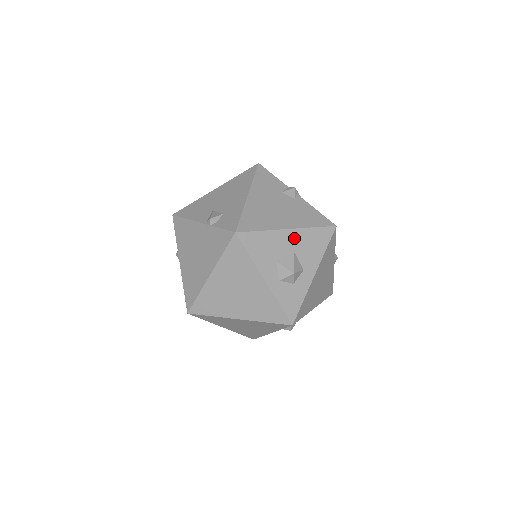
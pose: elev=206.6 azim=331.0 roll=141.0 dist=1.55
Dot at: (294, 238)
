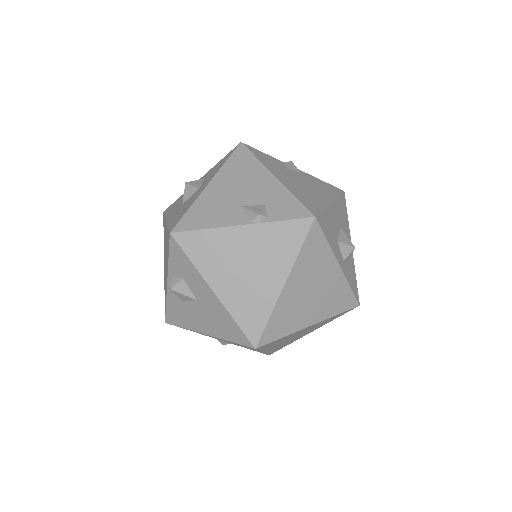
Dot at: (336, 211)
